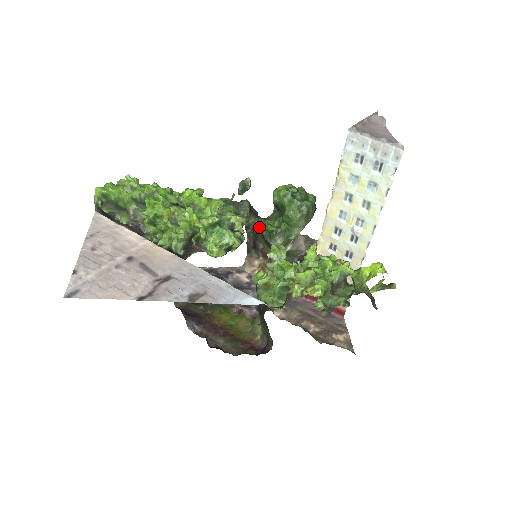
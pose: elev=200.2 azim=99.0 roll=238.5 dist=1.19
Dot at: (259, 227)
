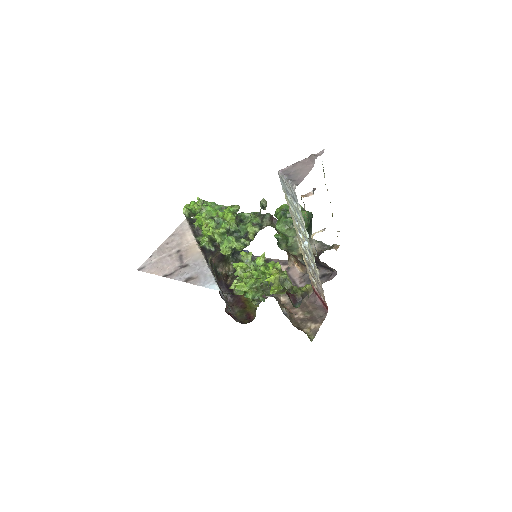
Dot at: occluded
